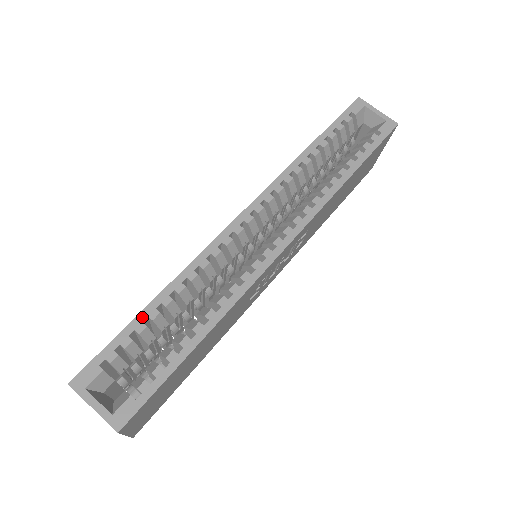
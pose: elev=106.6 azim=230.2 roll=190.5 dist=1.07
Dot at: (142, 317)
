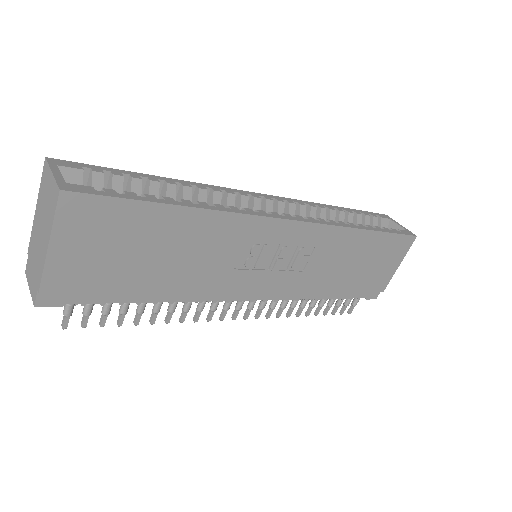
Dot at: (142, 175)
